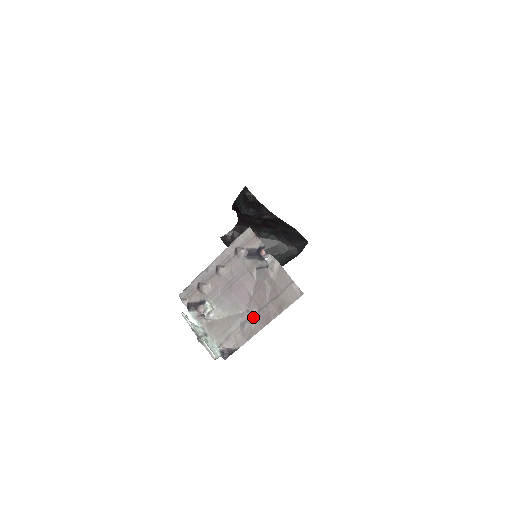
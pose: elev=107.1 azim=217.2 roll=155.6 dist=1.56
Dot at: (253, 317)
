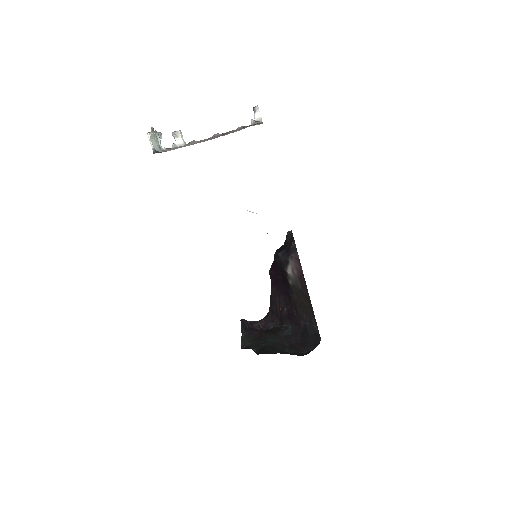
Dot at: occluded
